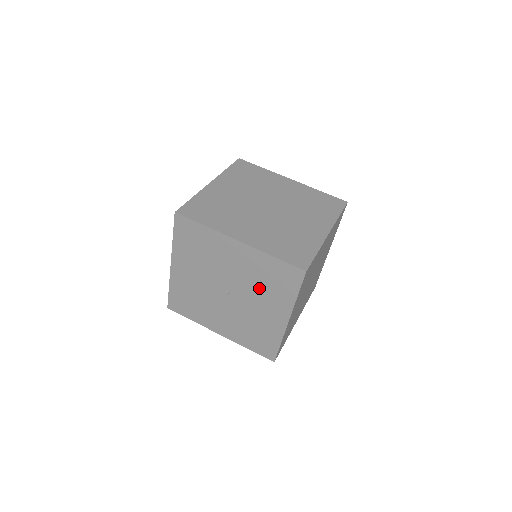
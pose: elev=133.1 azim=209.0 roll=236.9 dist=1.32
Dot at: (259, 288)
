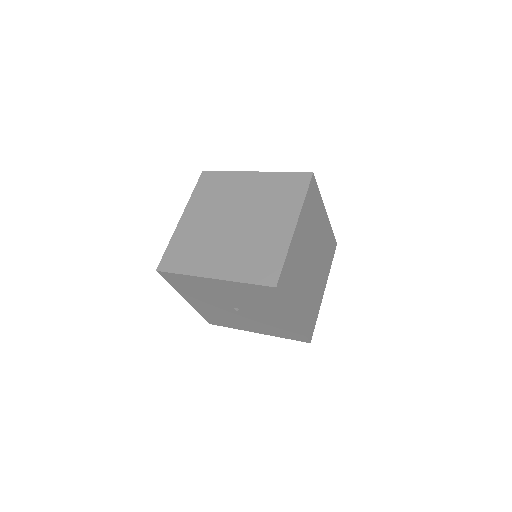
Dot at: (255, 303)
